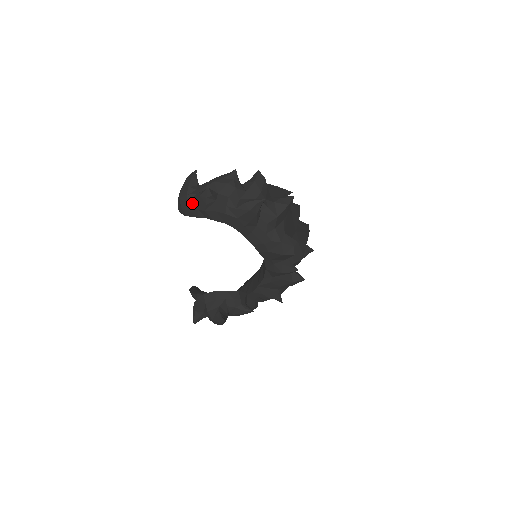
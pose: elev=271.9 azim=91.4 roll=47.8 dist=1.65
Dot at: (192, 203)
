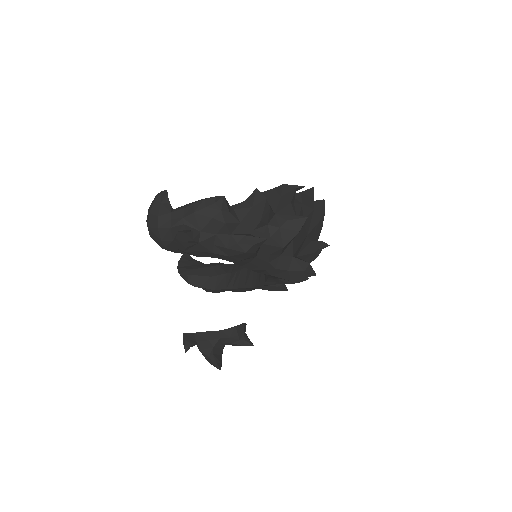
Dot at: (166, 241)
